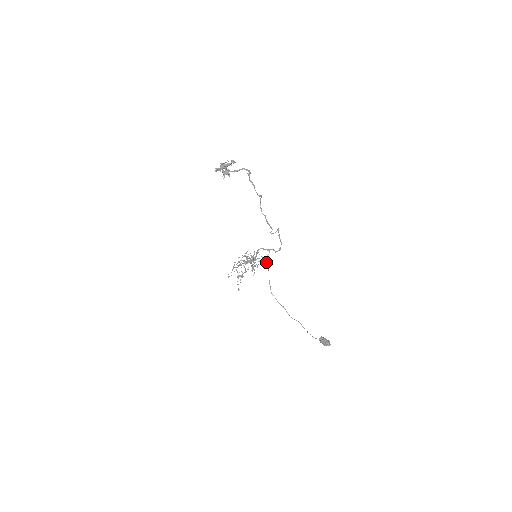
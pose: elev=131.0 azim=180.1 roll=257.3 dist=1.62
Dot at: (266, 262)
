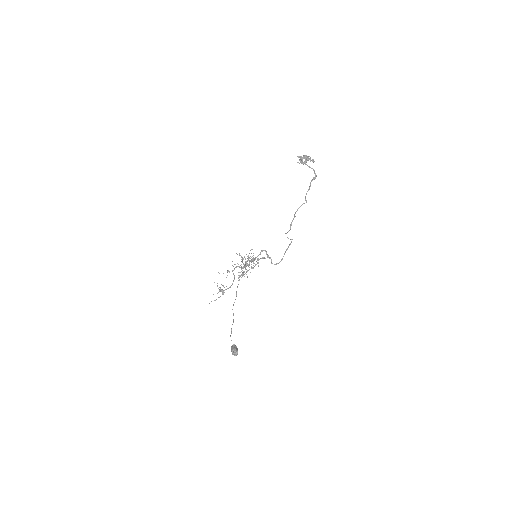
Dot at: (259, 259)
